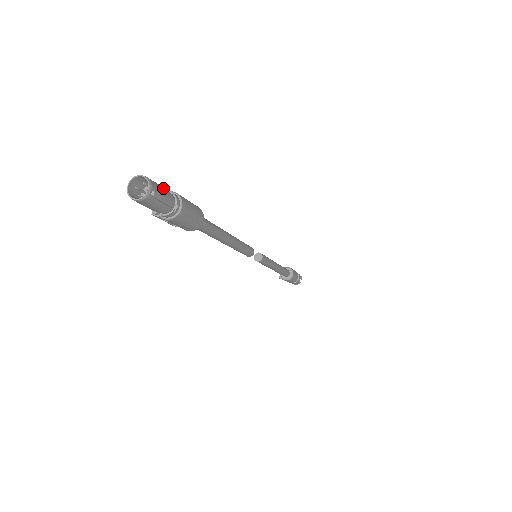
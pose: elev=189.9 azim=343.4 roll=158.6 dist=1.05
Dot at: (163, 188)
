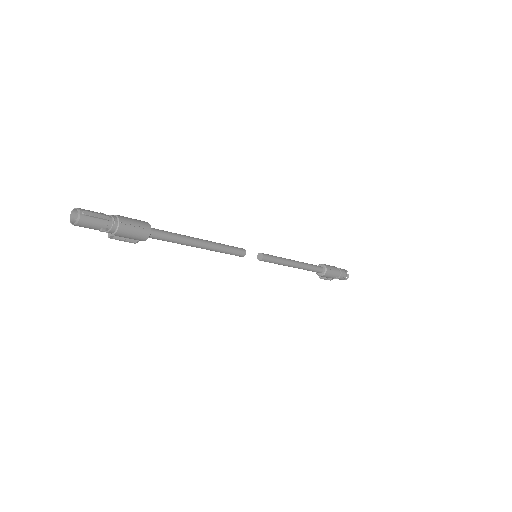
Dot at: (95, 212)
